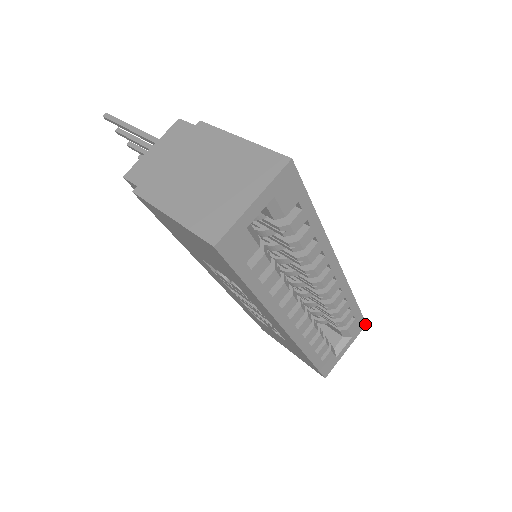
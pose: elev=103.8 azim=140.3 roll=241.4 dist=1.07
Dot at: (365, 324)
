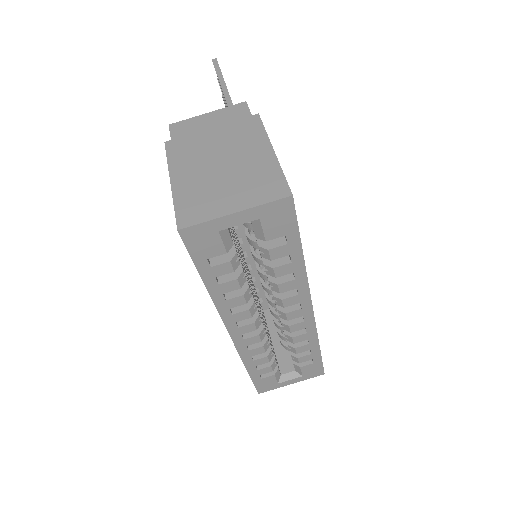
Dot at: (323, 373)
